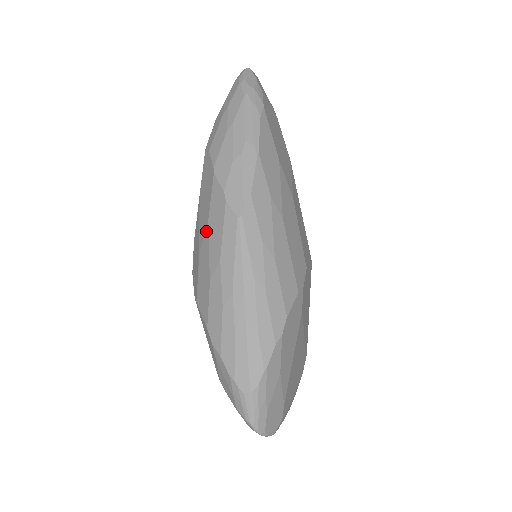
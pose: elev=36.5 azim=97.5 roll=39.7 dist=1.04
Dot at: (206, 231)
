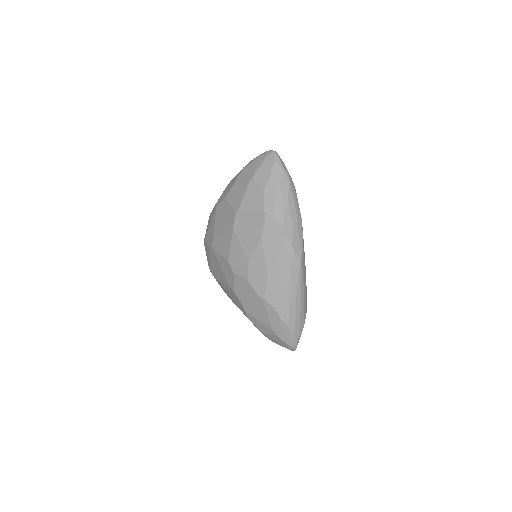
Dot at: (277, 264)
